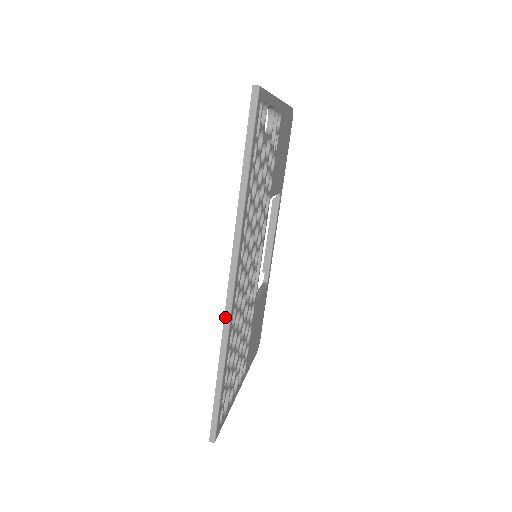
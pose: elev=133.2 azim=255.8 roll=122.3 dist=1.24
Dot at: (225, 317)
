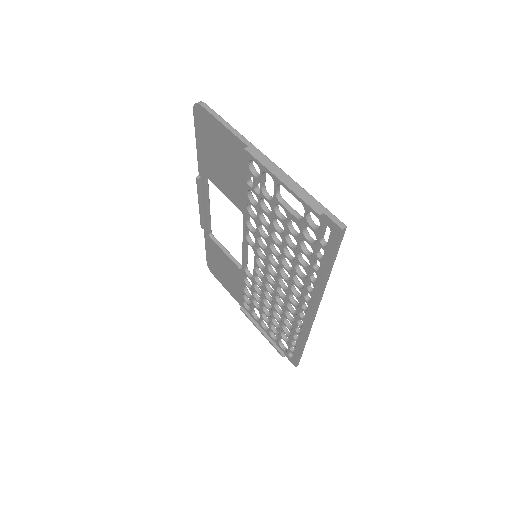
Dot at: (309, 329)
